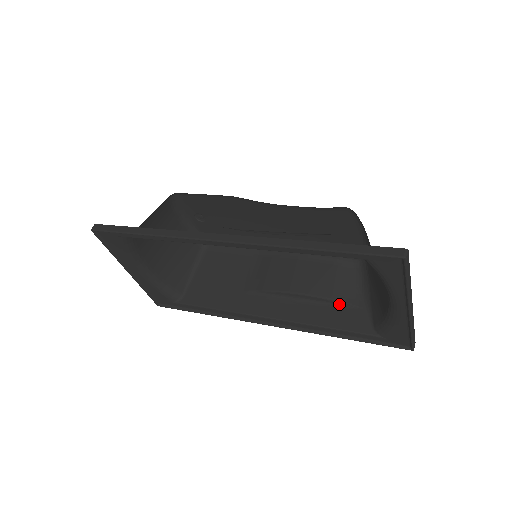
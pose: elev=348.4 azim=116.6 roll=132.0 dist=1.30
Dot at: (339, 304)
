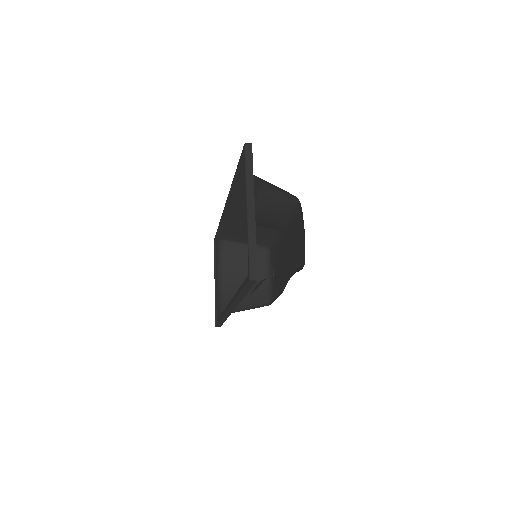
Dot at: occluded
